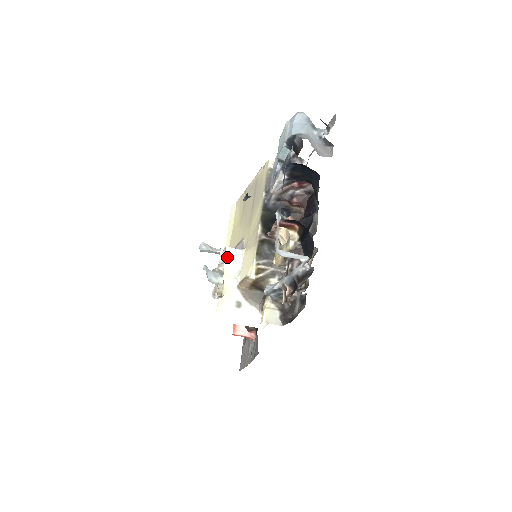
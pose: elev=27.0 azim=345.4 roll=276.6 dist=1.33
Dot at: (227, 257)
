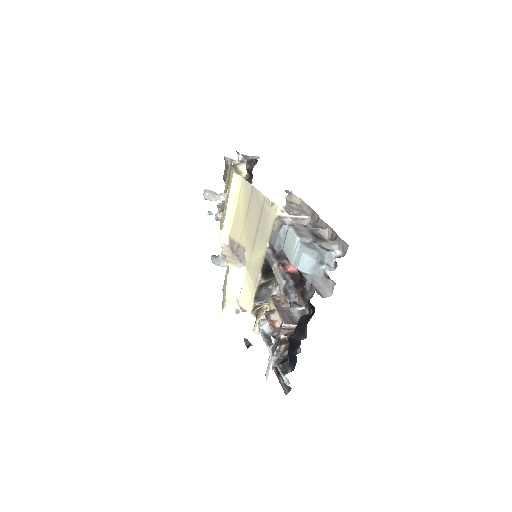
Dot at: (230, 277)
